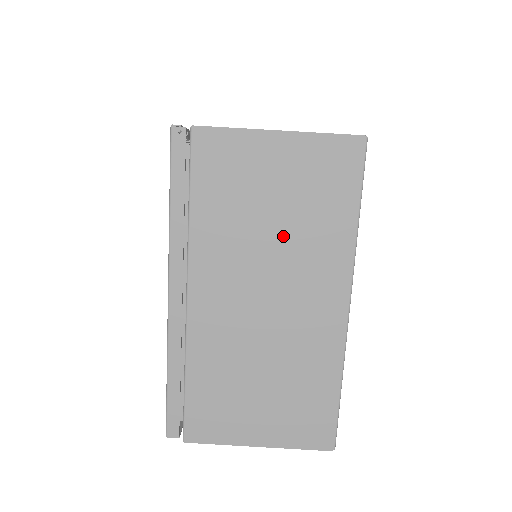
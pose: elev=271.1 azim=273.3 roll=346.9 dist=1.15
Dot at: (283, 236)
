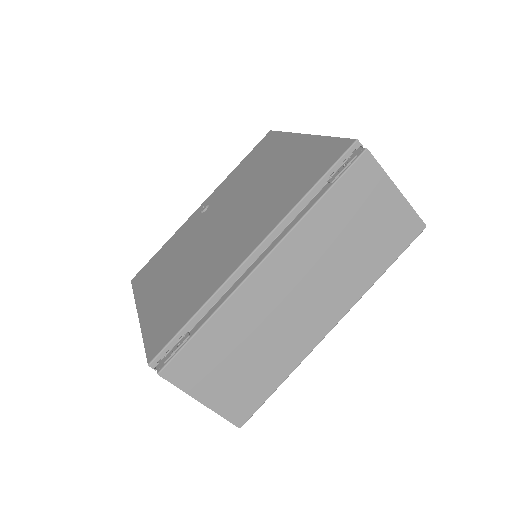
Dot at: occluded
